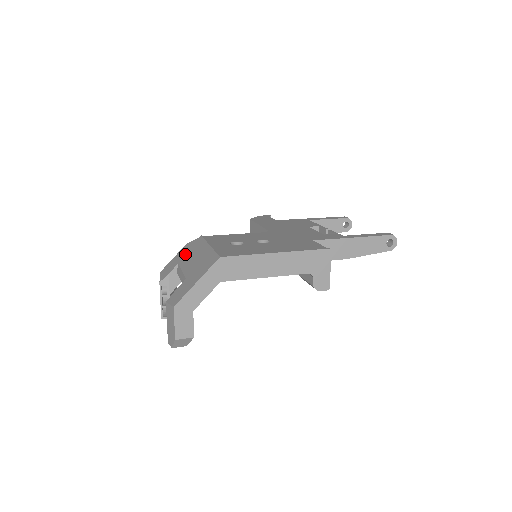
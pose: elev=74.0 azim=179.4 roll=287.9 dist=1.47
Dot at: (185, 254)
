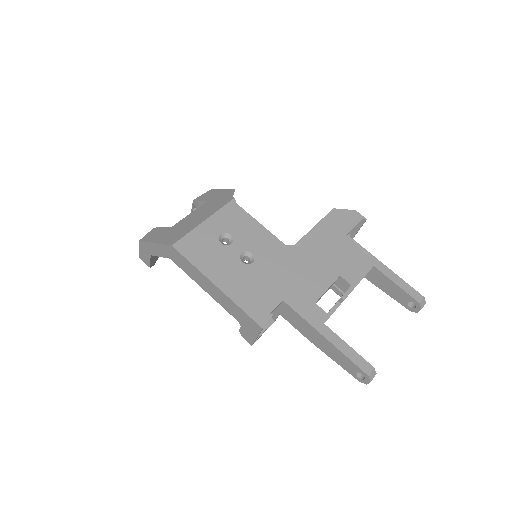
Dot at: (215, 200)
